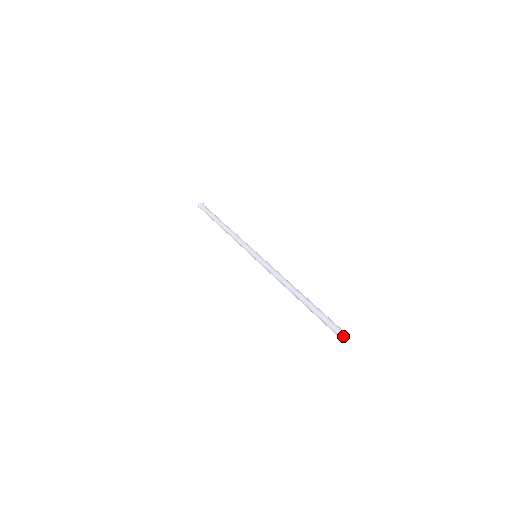
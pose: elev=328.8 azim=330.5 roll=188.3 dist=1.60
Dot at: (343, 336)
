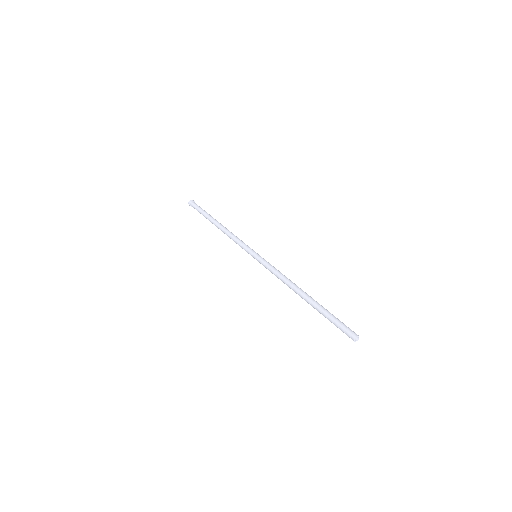
Dot at: (355, 336)
